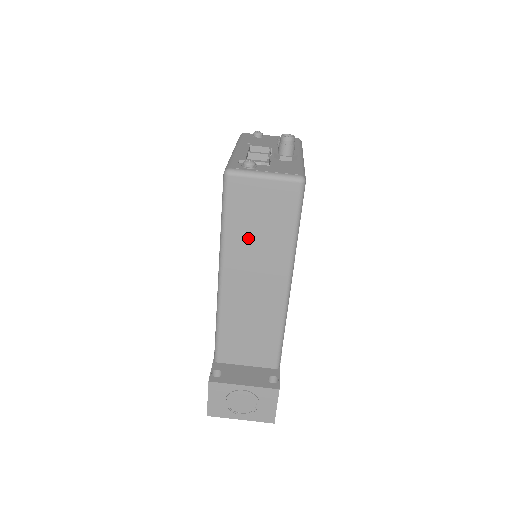
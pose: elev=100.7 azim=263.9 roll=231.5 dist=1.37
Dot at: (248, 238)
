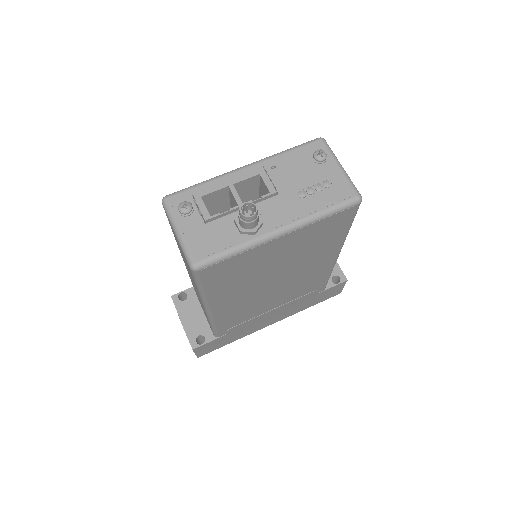
Dot at: occluded
